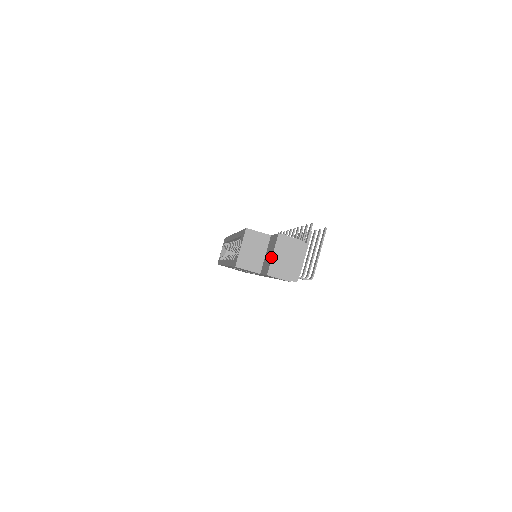
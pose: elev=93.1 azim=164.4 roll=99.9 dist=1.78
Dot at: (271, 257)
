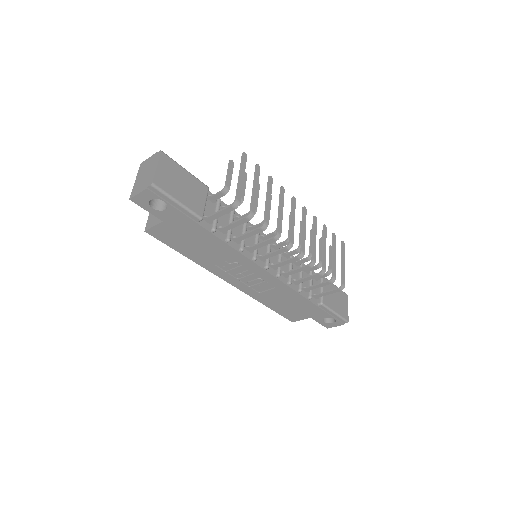
Dot at: occluded
